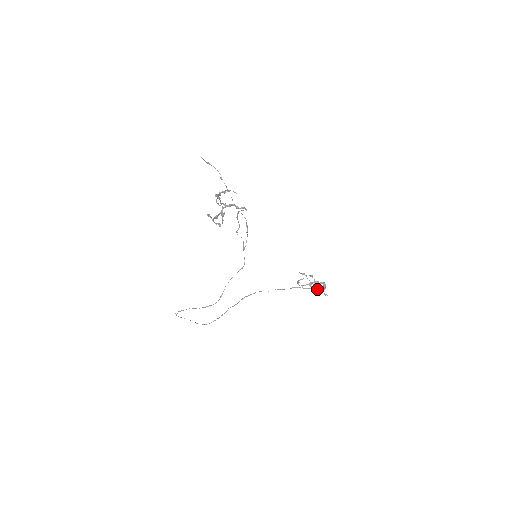
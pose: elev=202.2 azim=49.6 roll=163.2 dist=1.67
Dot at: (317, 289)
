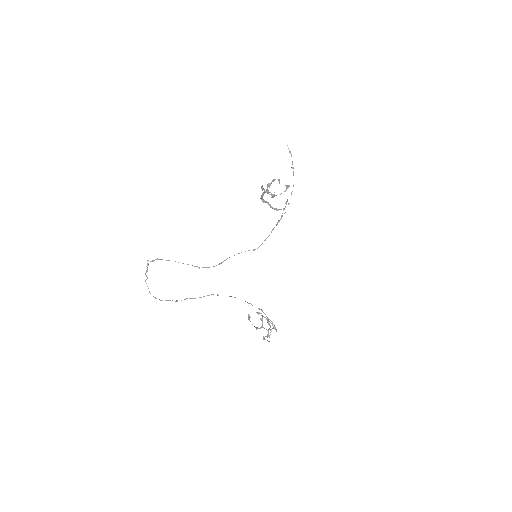
Dot at: occluded
